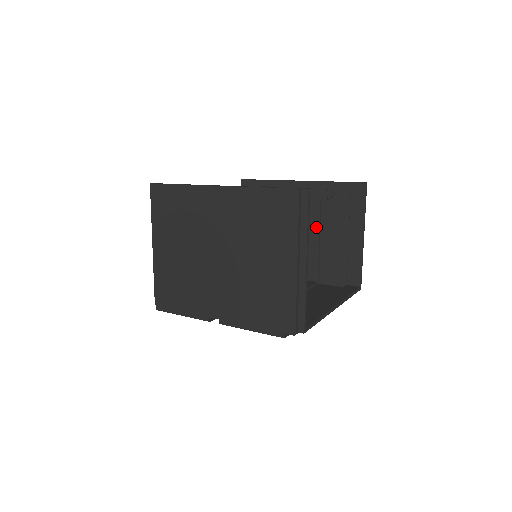
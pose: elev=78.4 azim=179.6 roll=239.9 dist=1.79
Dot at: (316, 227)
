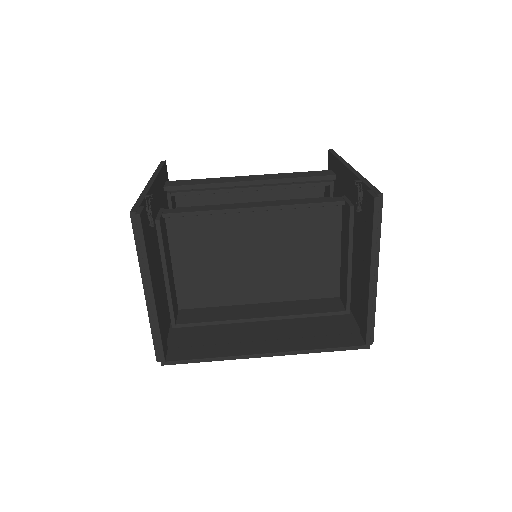
Dot at: (347, 240)
